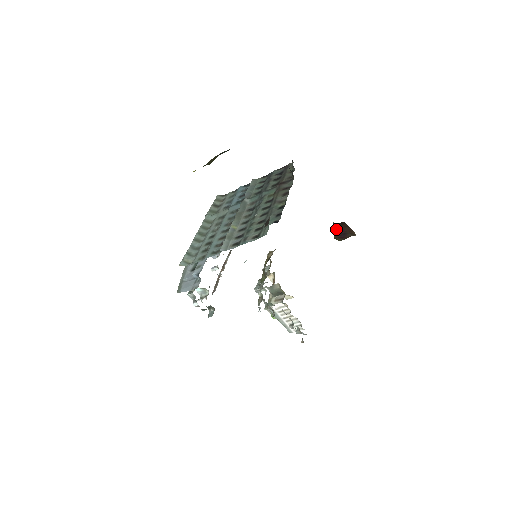
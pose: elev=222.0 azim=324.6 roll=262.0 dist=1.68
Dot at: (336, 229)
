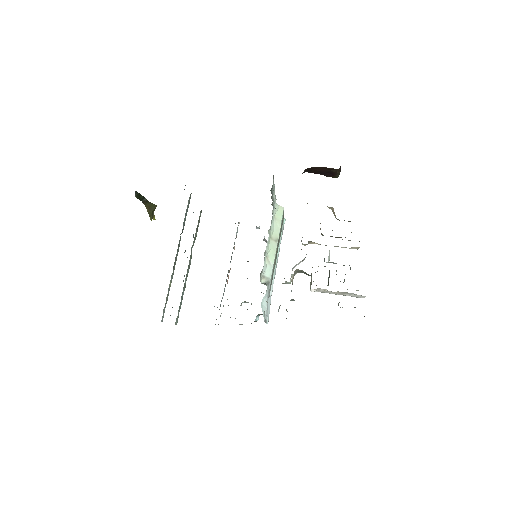
Dot at: (316, 173)
